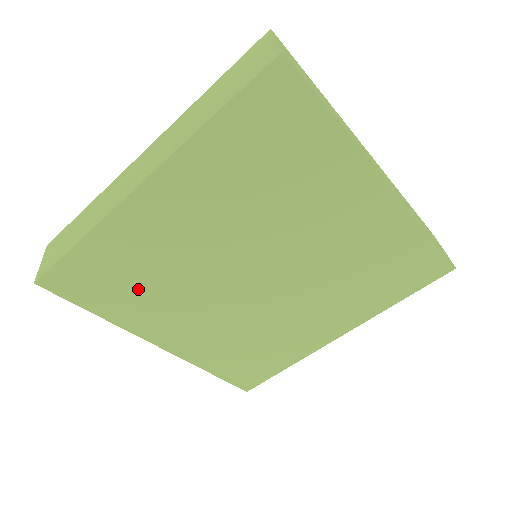
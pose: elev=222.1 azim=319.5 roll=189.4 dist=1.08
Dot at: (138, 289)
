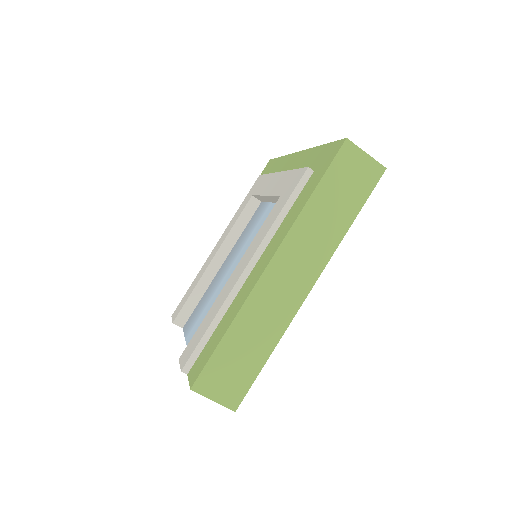
Dot at: occluded
